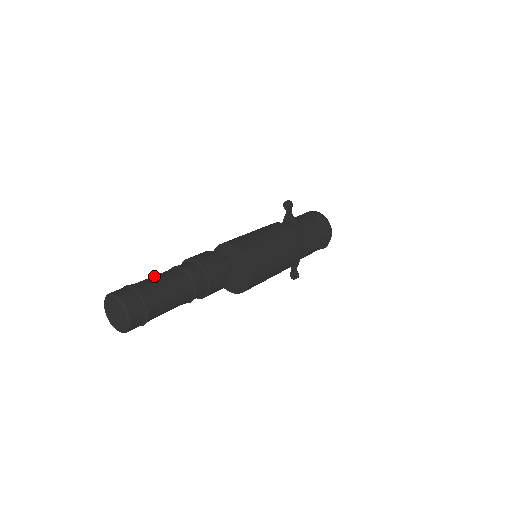
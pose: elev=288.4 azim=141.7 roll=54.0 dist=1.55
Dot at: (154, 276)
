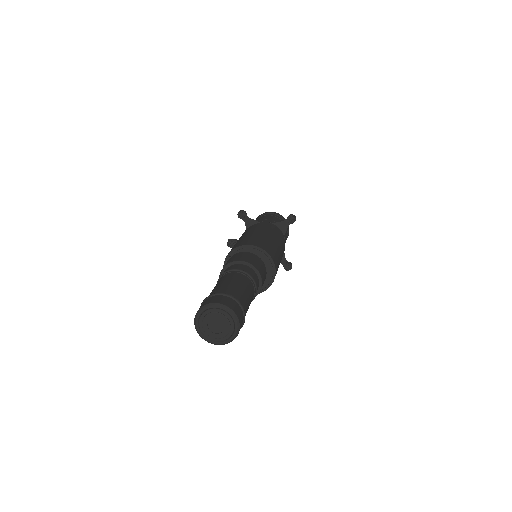
Dot at: (243, 287)
